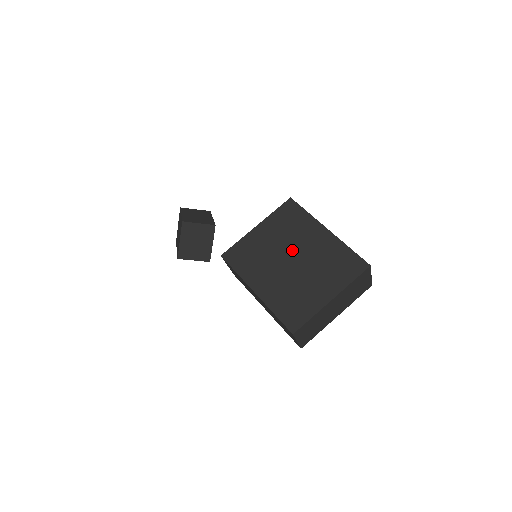
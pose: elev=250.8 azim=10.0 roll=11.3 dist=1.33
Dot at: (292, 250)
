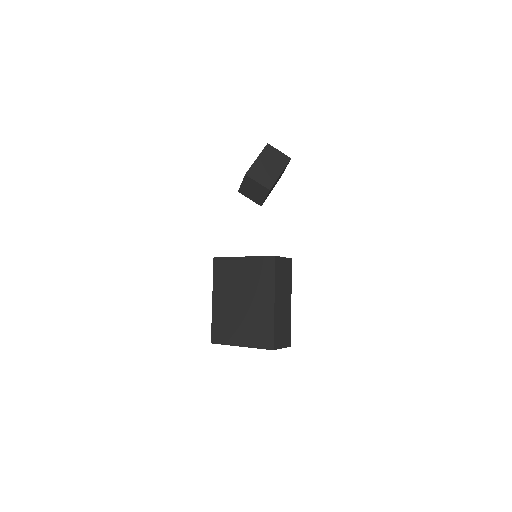
Dot at: (247, 295)
